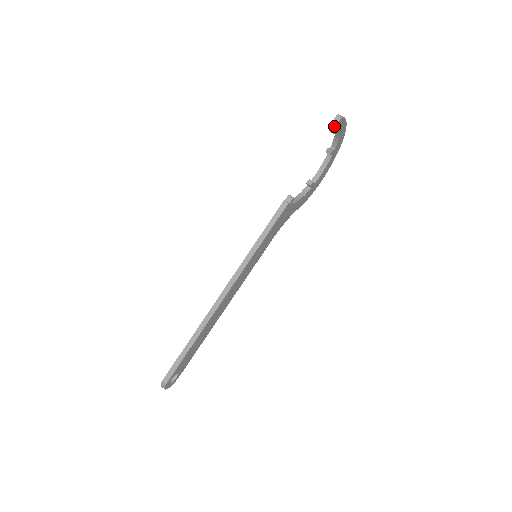
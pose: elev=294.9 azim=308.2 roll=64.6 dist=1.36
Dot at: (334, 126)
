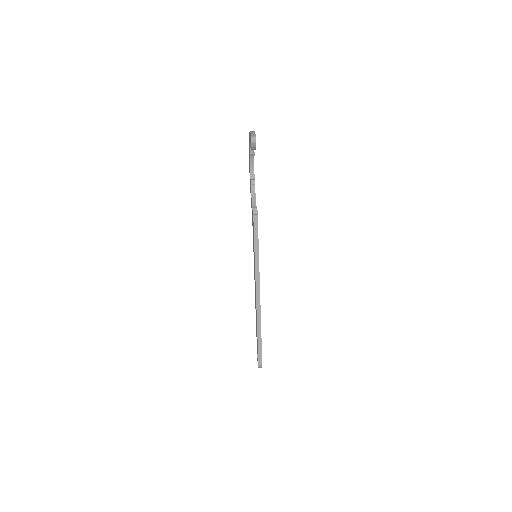
Dot at: (254, 147)
